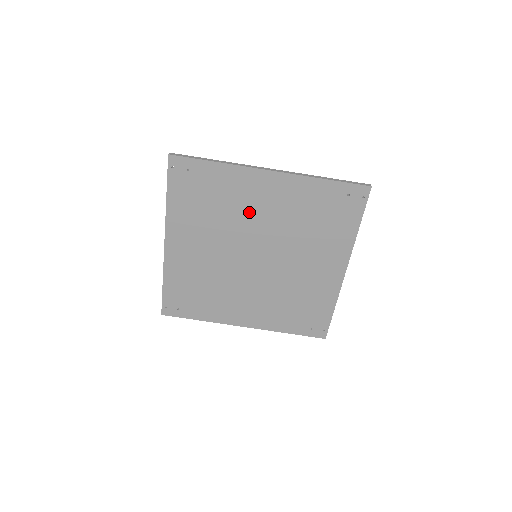
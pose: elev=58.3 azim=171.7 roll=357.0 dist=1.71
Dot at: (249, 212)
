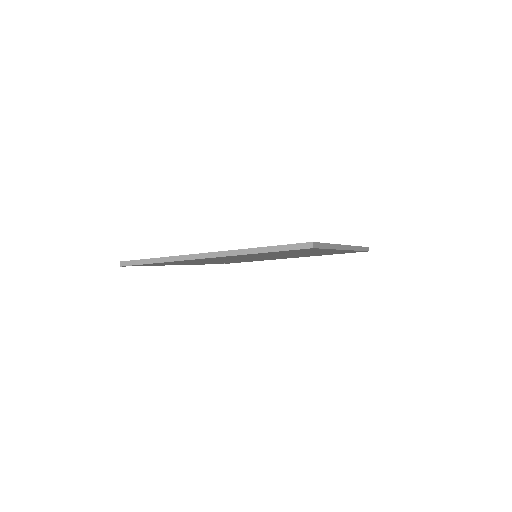
Dot at: occluded
